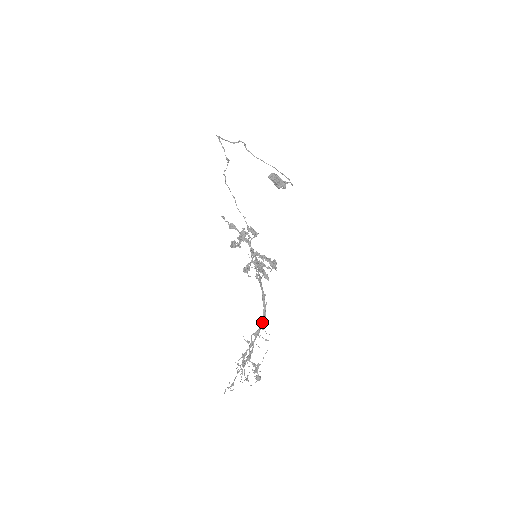
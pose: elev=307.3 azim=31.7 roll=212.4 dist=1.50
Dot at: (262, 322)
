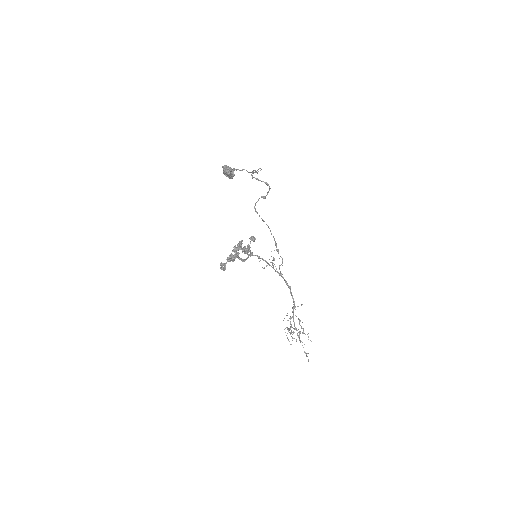
Dot at: (294, 301)
